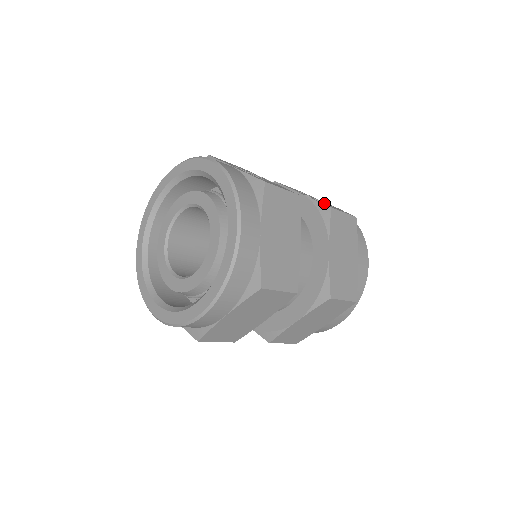
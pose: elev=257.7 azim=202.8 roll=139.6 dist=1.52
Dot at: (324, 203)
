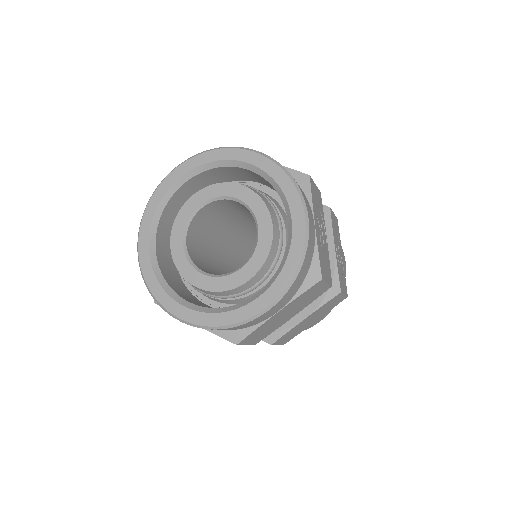
Dot at: (341, 267)
